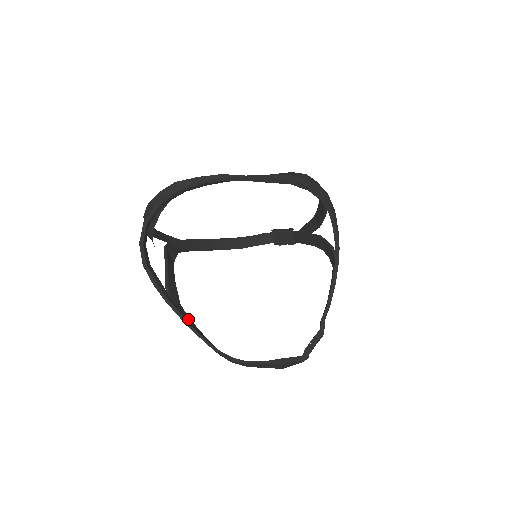
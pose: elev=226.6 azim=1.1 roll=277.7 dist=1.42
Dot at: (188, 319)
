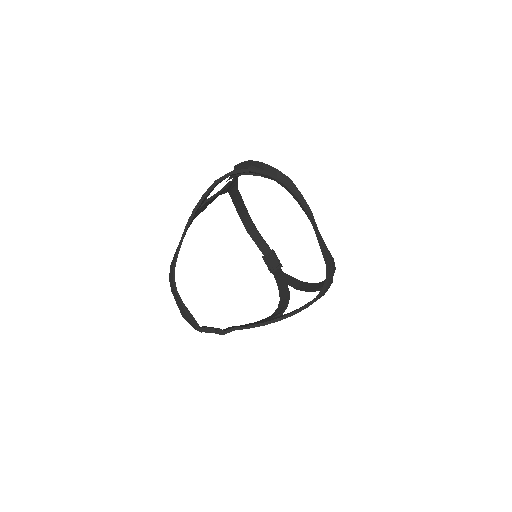
Dot at: occluded
